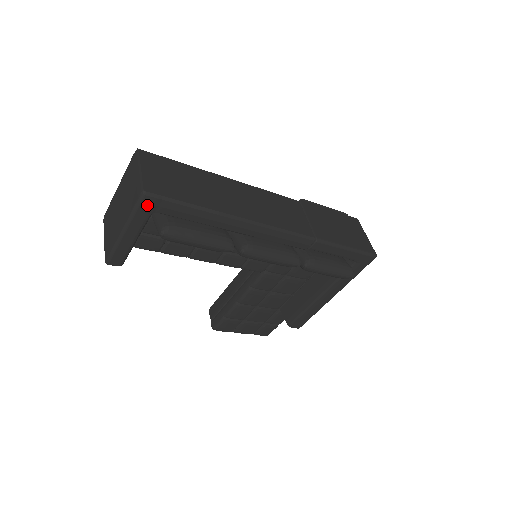
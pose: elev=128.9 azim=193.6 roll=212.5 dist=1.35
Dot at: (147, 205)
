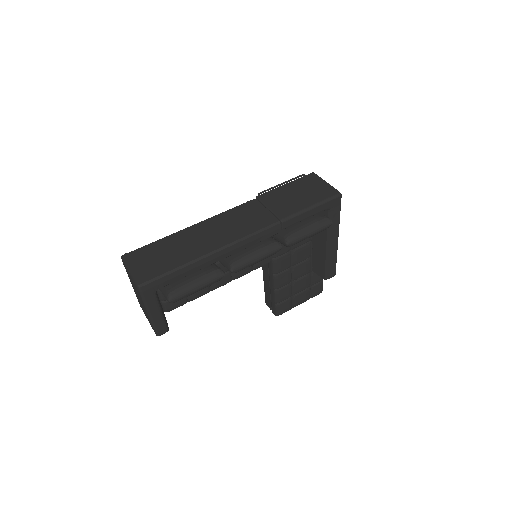
Dot at: (147, 291)
